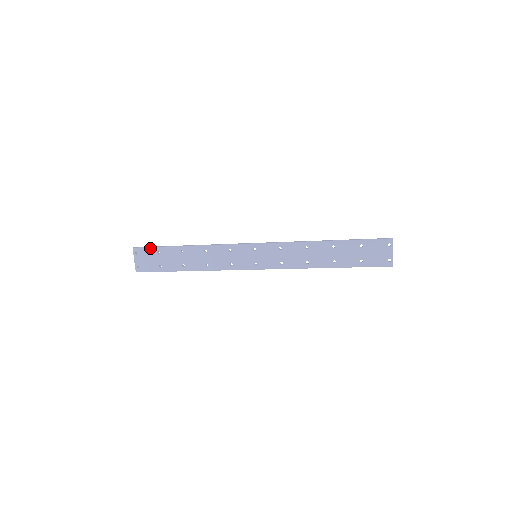
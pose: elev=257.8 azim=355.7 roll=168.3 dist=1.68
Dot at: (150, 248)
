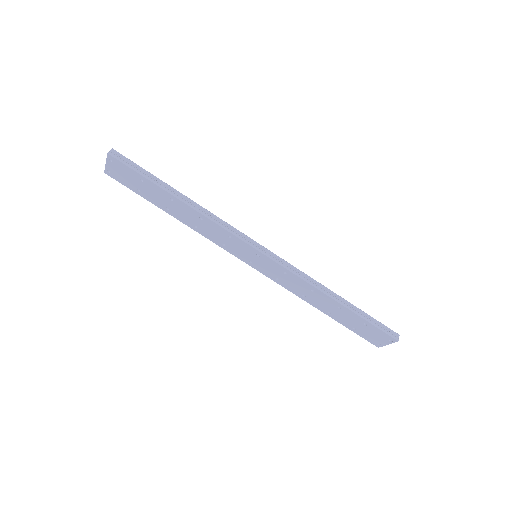
Dot at: (132, 169)
